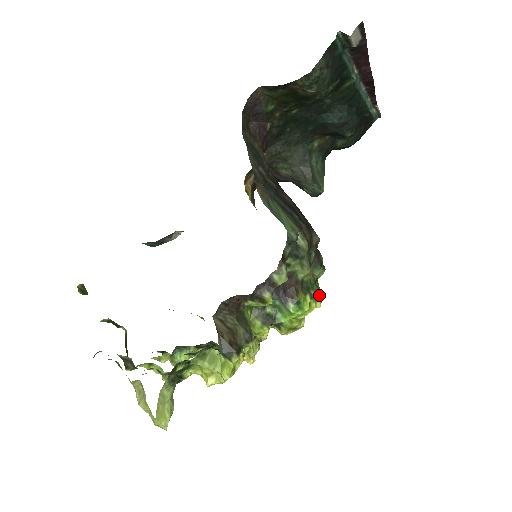
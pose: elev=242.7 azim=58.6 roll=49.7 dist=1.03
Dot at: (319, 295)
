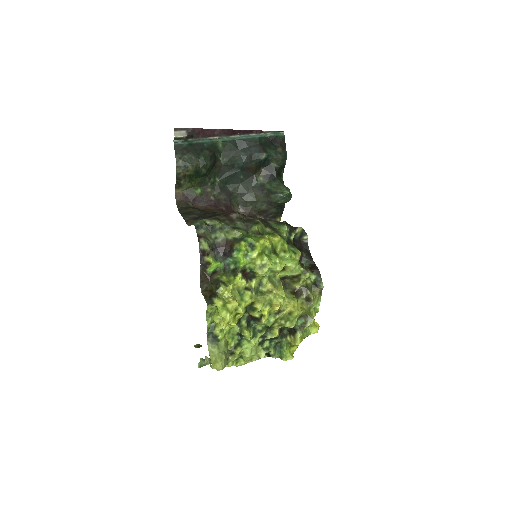
Dot at: (263, 237)
